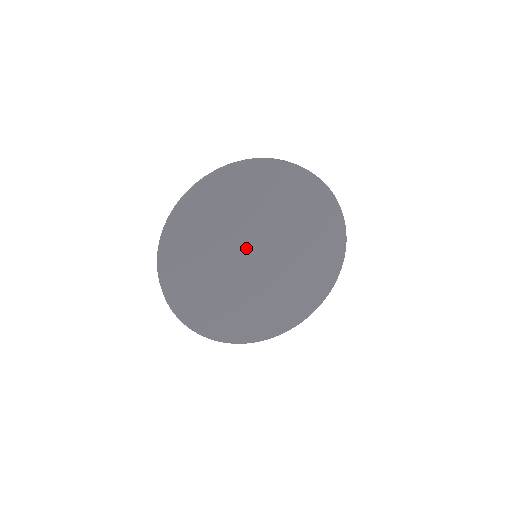
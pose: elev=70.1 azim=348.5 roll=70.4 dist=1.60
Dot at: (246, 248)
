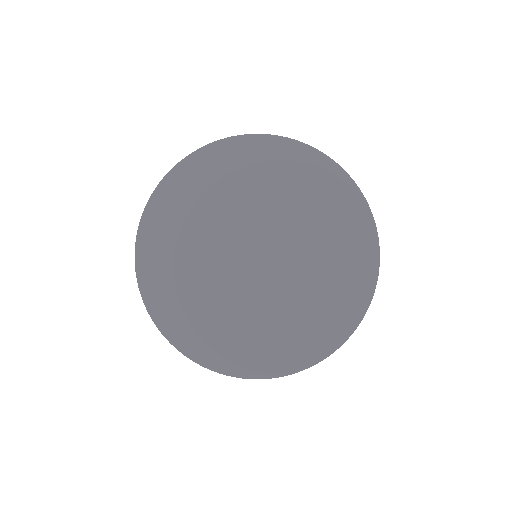
Dot at: (233, 260)
